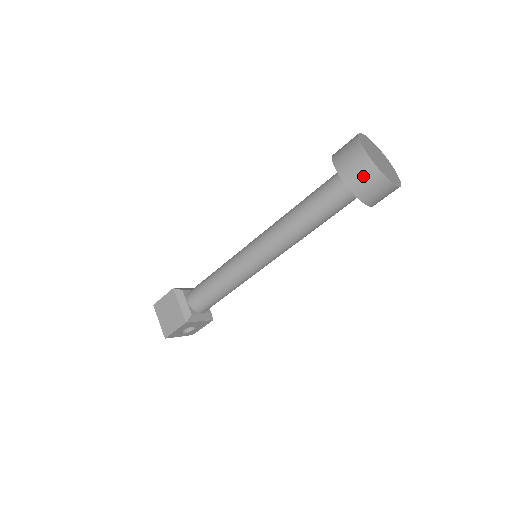
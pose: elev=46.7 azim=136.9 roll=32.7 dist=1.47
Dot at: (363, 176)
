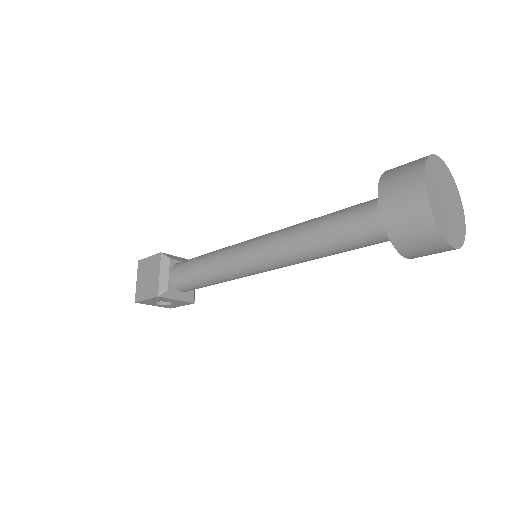
Dot at: (409, 217)
